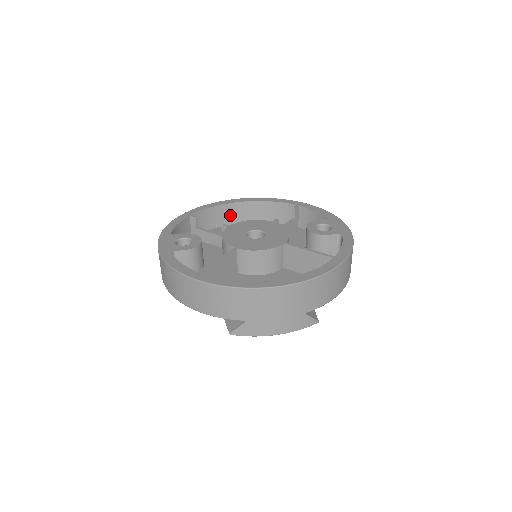
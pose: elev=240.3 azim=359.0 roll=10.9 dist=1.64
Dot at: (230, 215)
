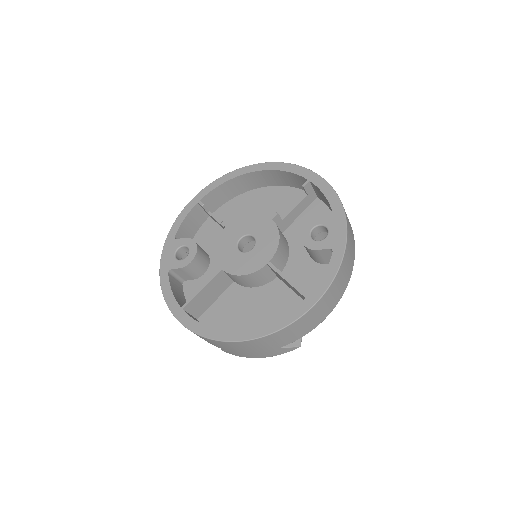
Dot at: (246, 184)
